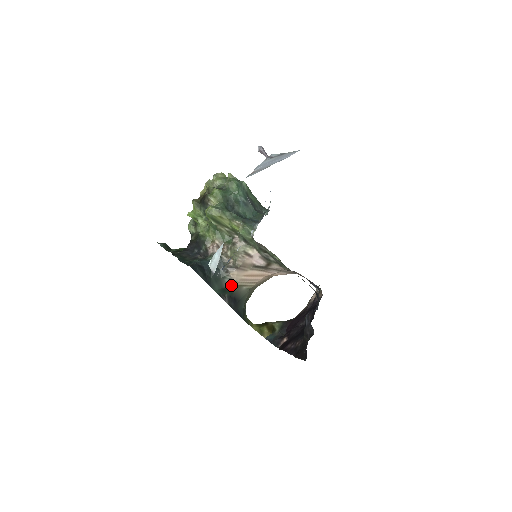
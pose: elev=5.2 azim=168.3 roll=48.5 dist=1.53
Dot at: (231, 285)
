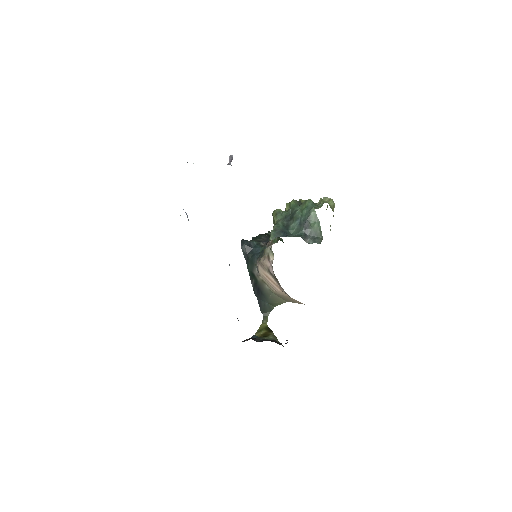
Dot at: (258, 275)
